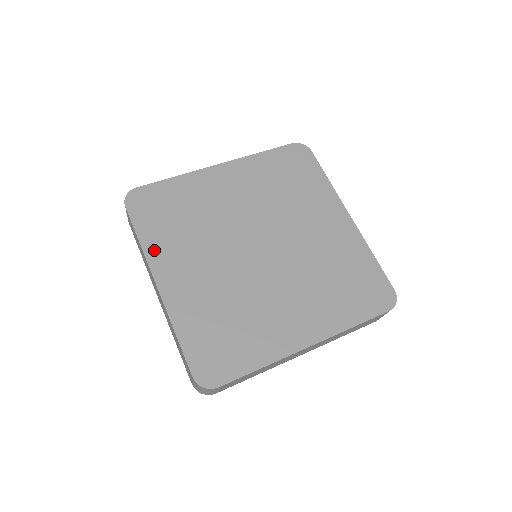
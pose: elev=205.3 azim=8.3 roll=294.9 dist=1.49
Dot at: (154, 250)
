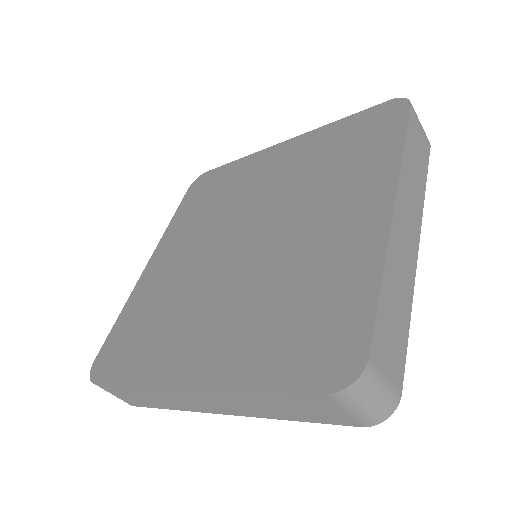
Dot at: (172, 230)
